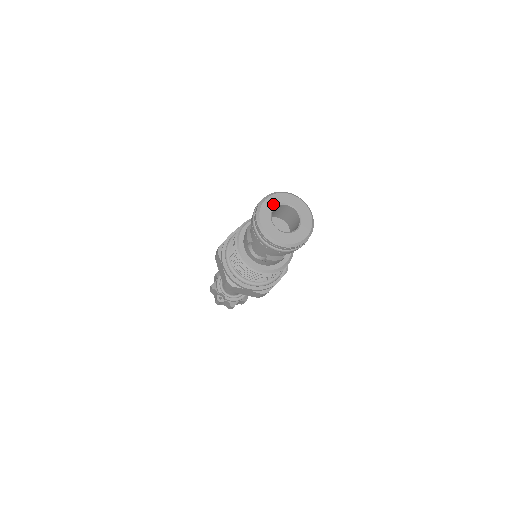
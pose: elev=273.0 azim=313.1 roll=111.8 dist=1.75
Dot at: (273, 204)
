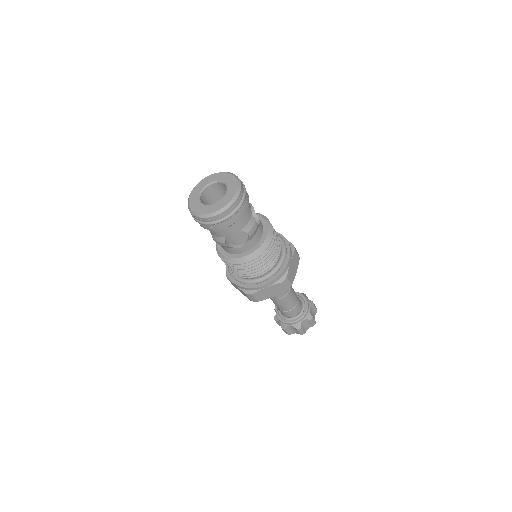
Dot at: (212, 180)
